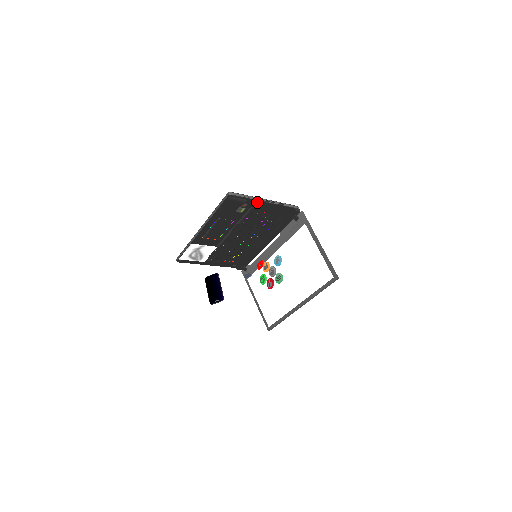
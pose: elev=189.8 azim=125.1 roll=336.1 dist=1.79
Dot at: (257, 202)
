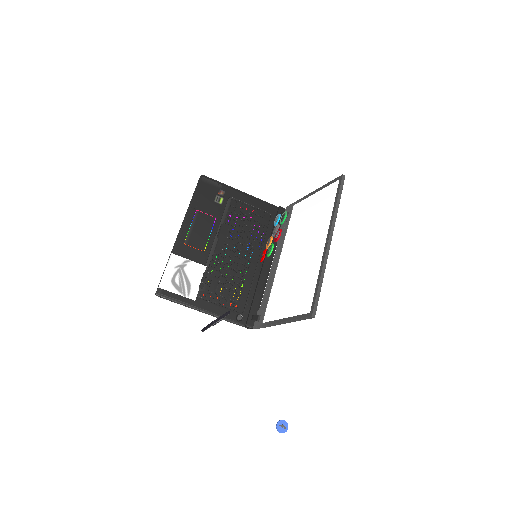
Dot at: (234, 191)
